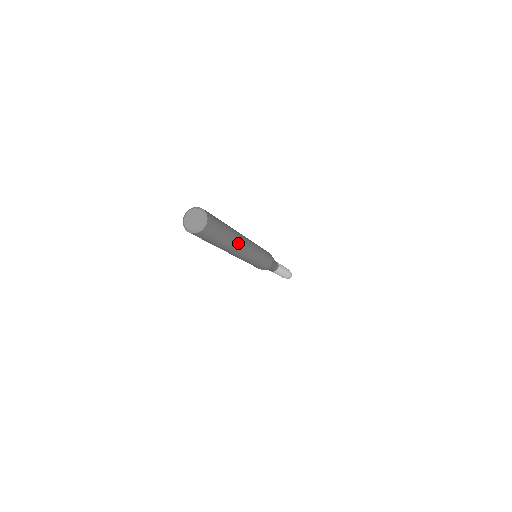
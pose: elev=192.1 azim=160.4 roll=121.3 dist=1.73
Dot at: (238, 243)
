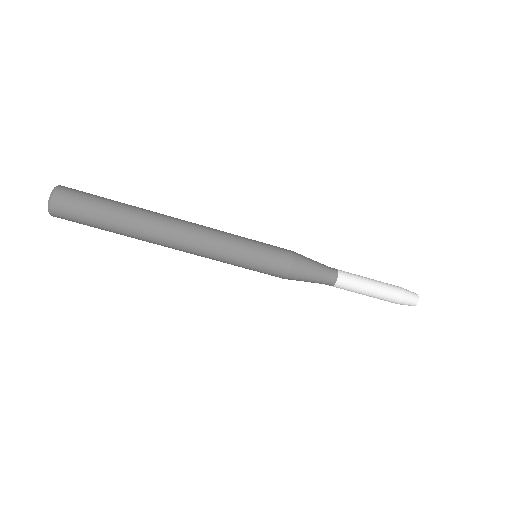
Dot at: (152, 230)
